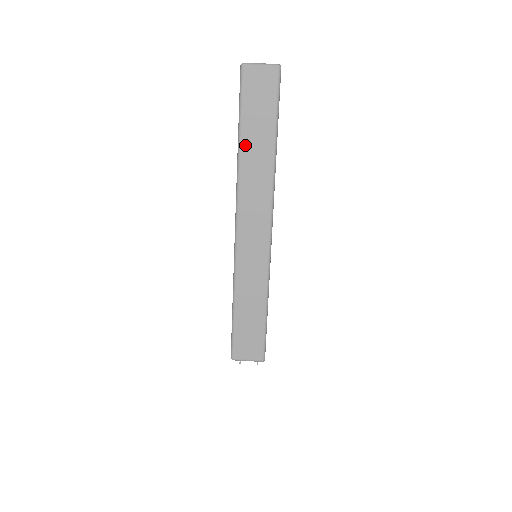
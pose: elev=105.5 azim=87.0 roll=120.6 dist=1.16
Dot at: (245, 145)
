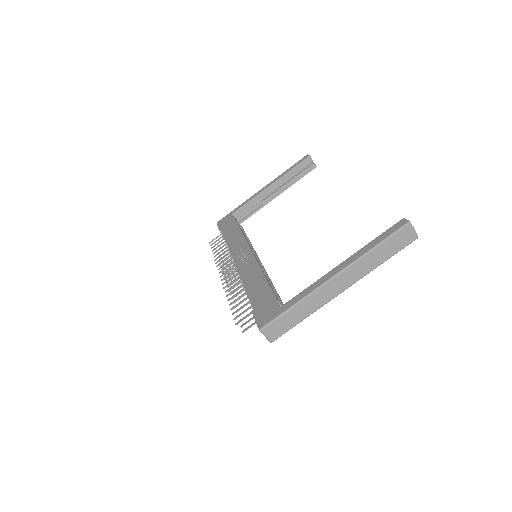
Dot at: (375, 251)
